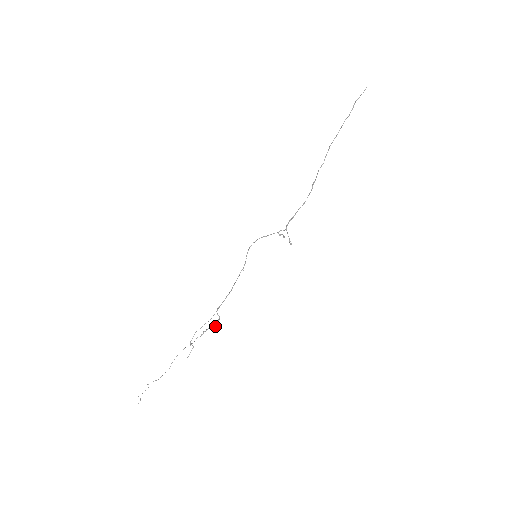
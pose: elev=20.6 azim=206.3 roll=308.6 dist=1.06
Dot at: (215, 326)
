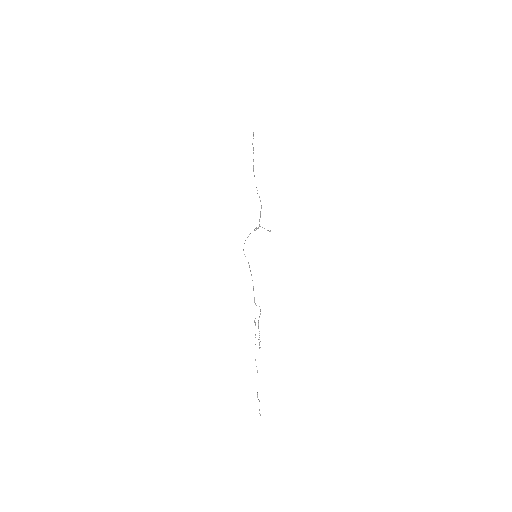
Dot at: (260, 313)
